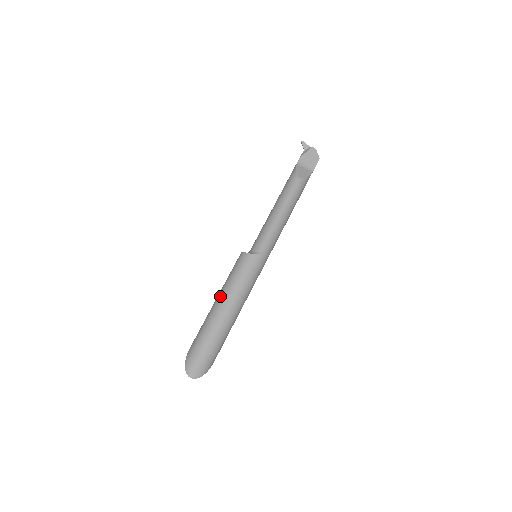
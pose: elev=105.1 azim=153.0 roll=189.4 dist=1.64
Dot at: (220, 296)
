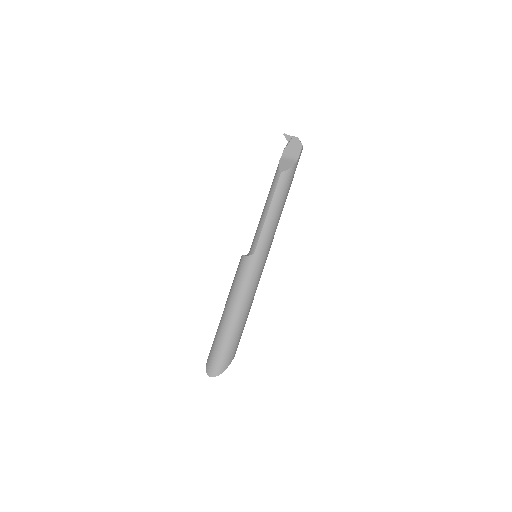
Dot at: (227, 300)
